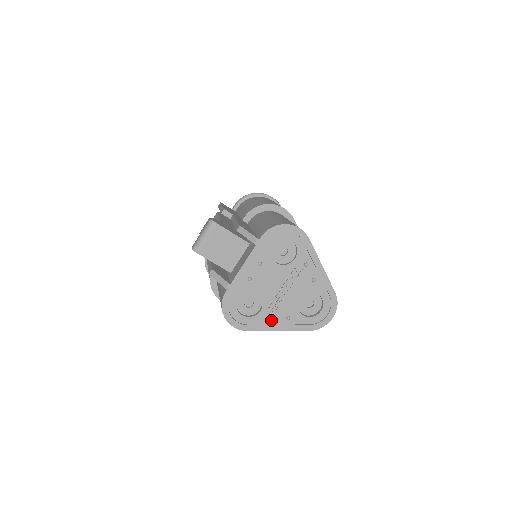
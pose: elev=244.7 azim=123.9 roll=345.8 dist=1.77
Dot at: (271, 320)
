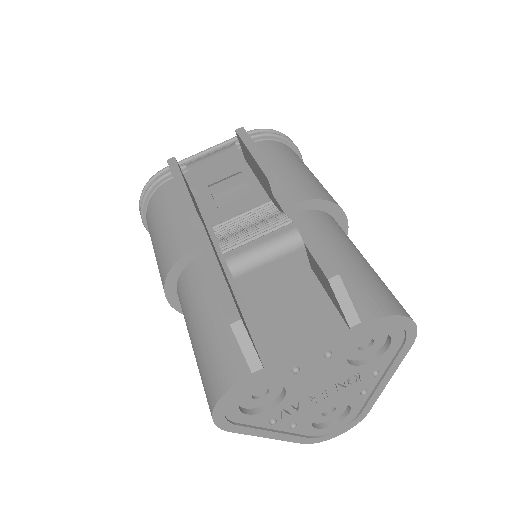
Dot at: (271, 423)
